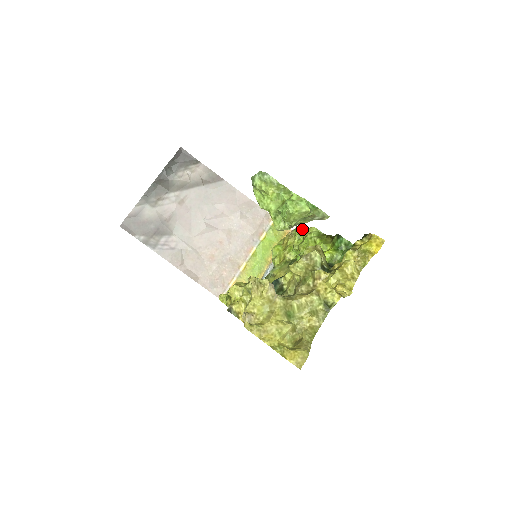
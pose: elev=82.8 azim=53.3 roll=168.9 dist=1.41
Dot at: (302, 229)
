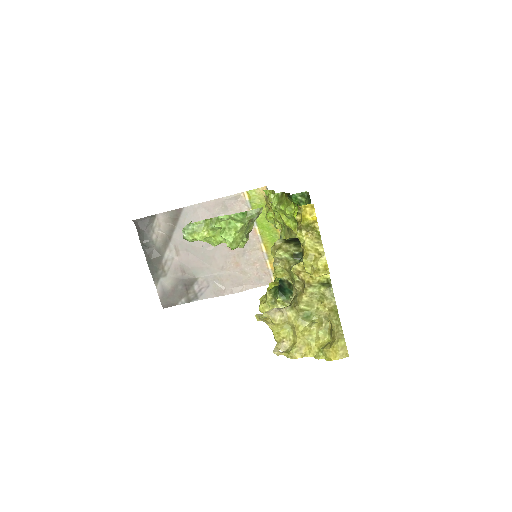
Dot at: (268, 190)
